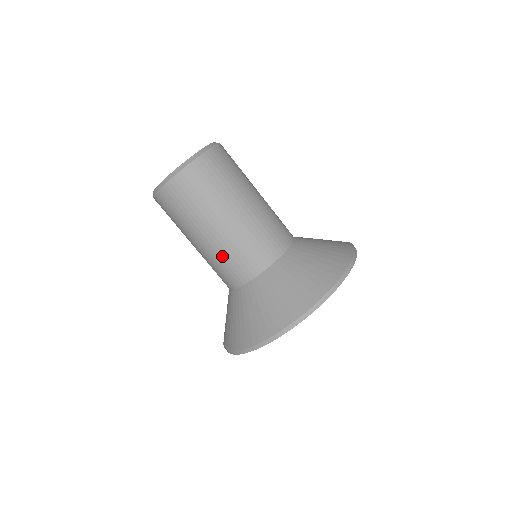
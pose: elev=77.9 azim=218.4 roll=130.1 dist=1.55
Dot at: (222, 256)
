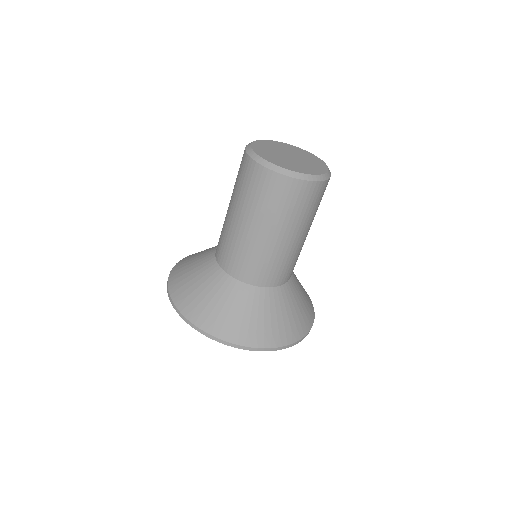
Dot at: (244, 250)
